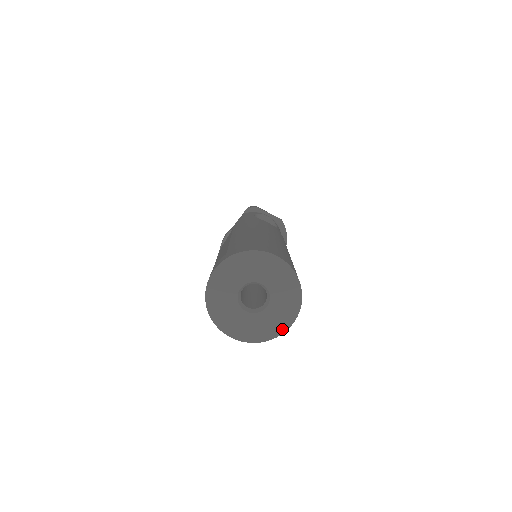
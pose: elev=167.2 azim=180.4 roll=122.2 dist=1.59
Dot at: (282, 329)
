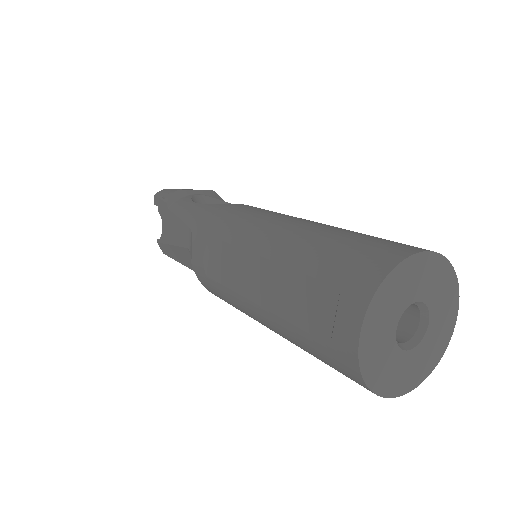
Dot at: (447, 340)
